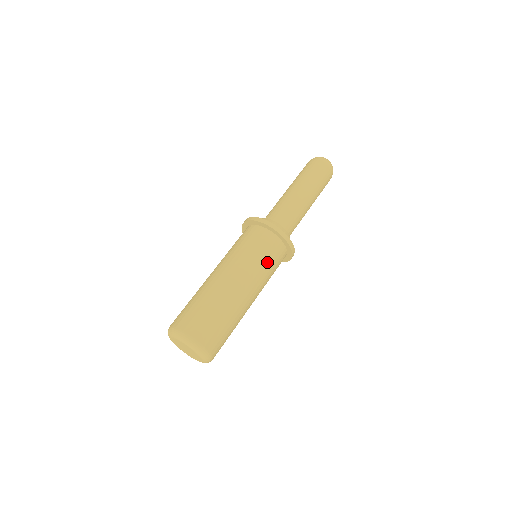
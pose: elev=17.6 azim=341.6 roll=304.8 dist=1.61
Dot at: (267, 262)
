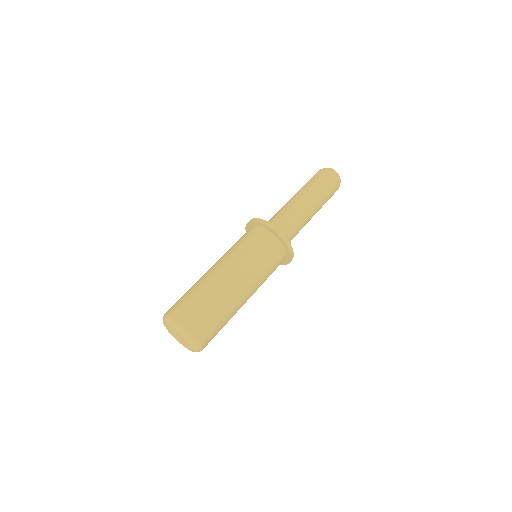
Dot at: (270, 273)
